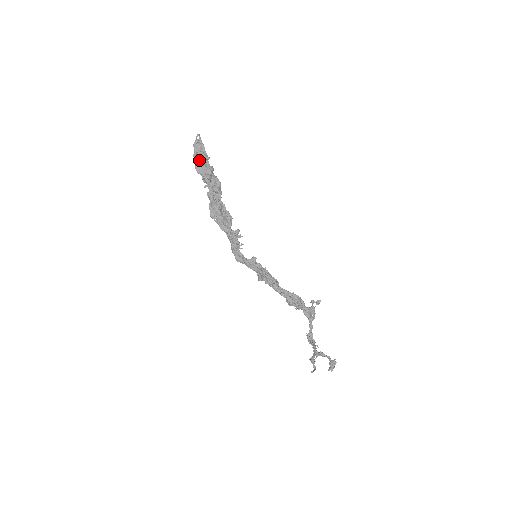
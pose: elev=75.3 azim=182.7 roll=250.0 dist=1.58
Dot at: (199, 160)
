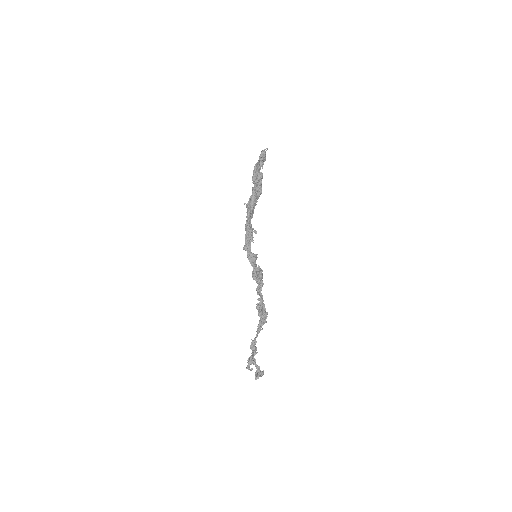
Dot at: (259, 163)
